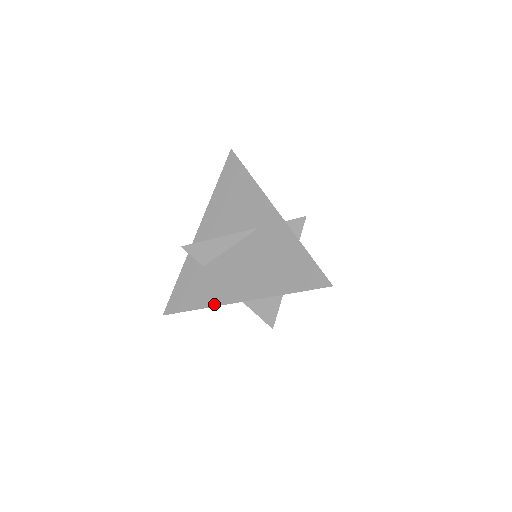
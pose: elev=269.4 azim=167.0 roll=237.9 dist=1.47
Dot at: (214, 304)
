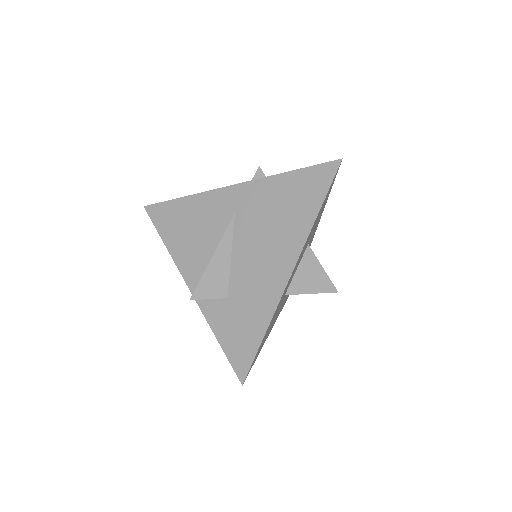
Dot at: (275, 305)
